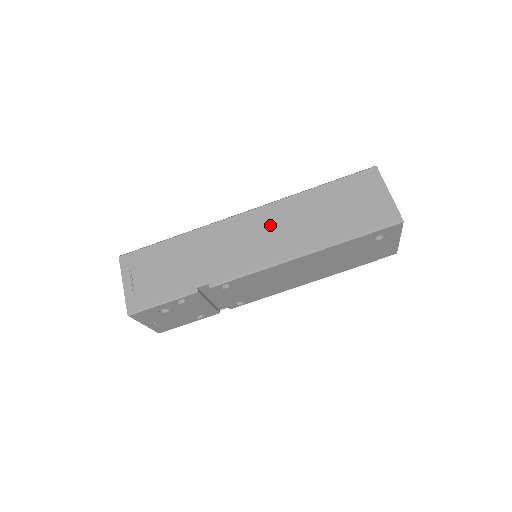
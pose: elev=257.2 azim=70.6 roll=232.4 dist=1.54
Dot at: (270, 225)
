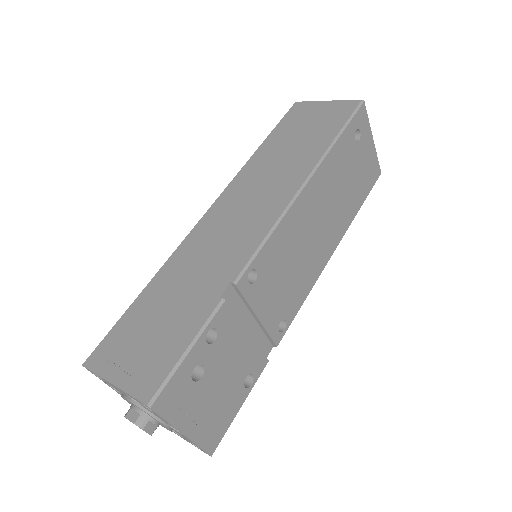
Dot at: (245, 195)
